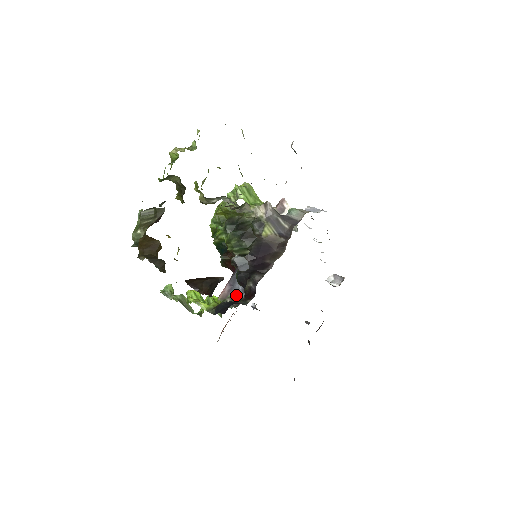
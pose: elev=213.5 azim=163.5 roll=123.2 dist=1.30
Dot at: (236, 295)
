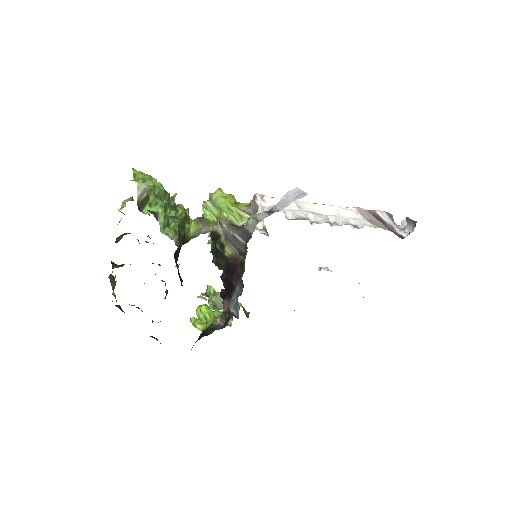
Dot at: (225, 313)
